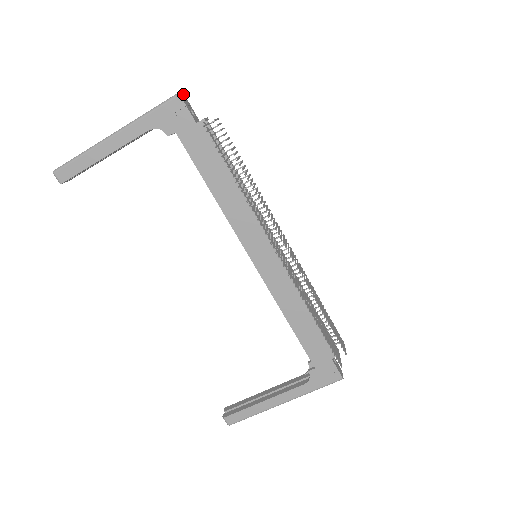
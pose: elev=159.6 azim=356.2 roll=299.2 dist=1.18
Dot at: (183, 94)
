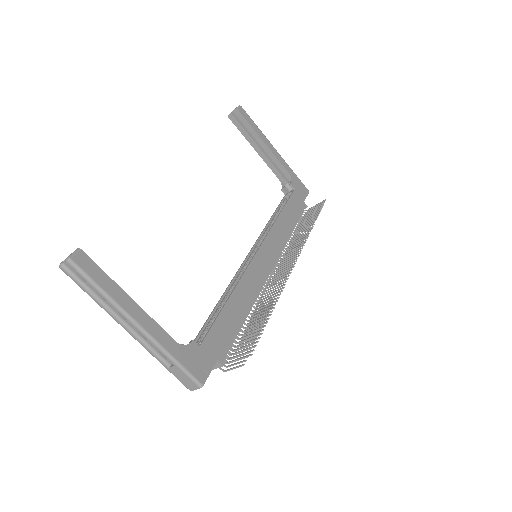
Dot at: occluded
